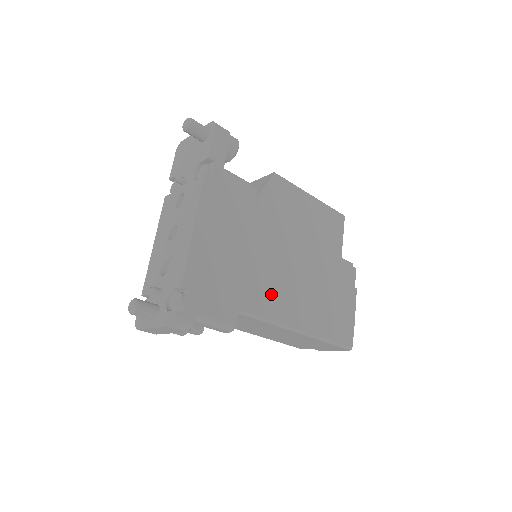
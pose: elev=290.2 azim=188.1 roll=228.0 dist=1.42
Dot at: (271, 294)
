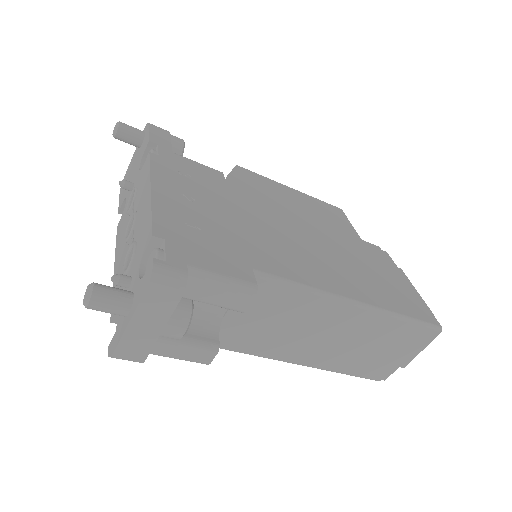
Dot at: (291, 260)
